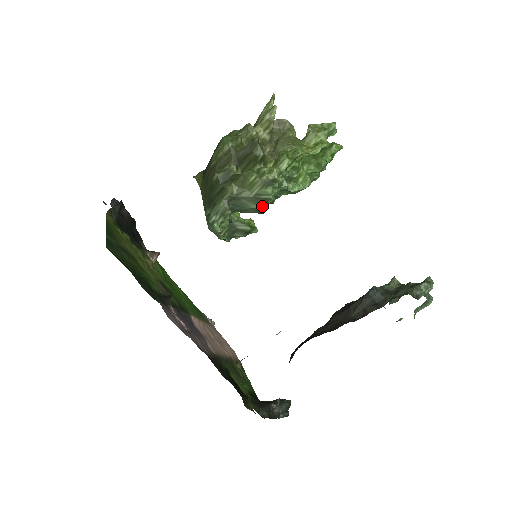
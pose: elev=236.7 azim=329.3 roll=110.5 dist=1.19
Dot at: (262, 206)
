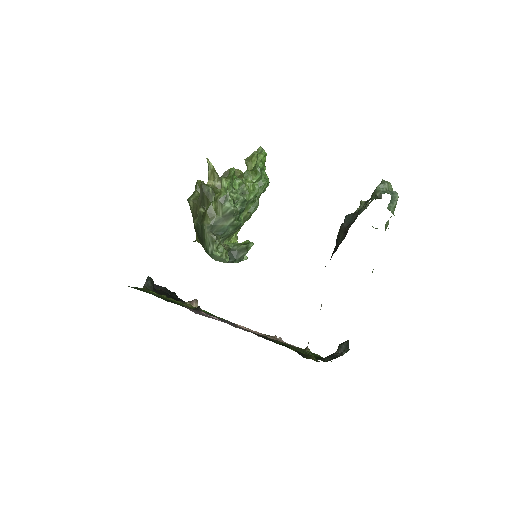
Dot at: (233, 219)
